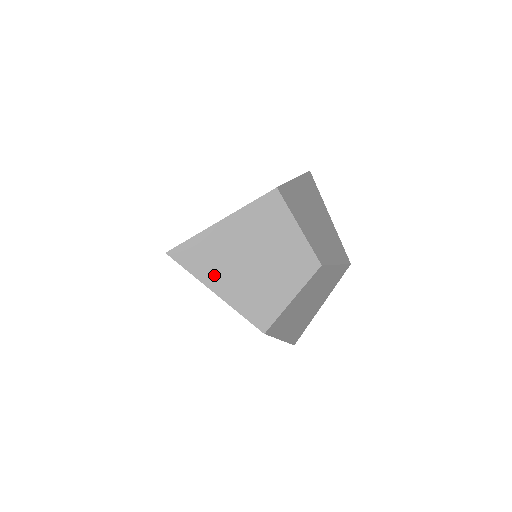
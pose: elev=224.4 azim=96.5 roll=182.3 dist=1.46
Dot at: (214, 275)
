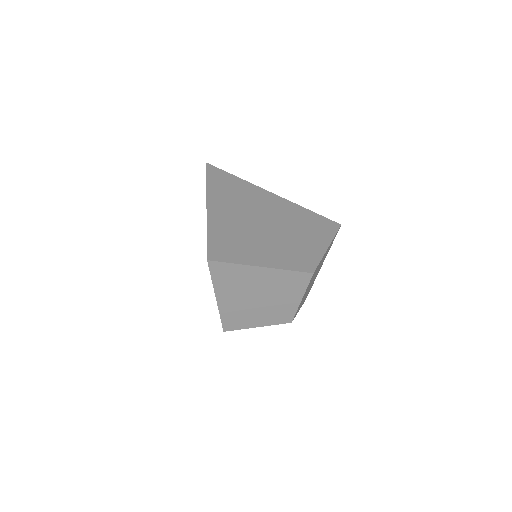
Dot at: occluded
